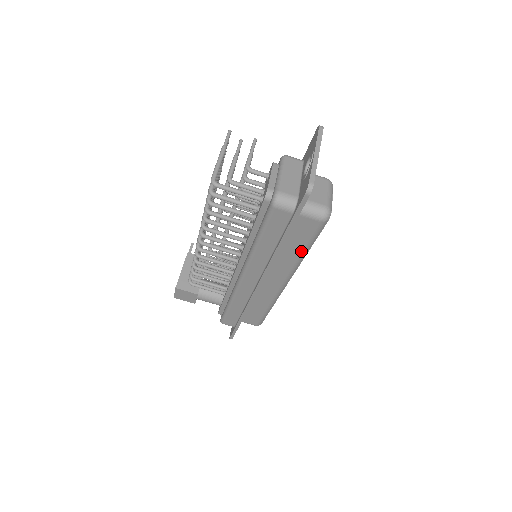
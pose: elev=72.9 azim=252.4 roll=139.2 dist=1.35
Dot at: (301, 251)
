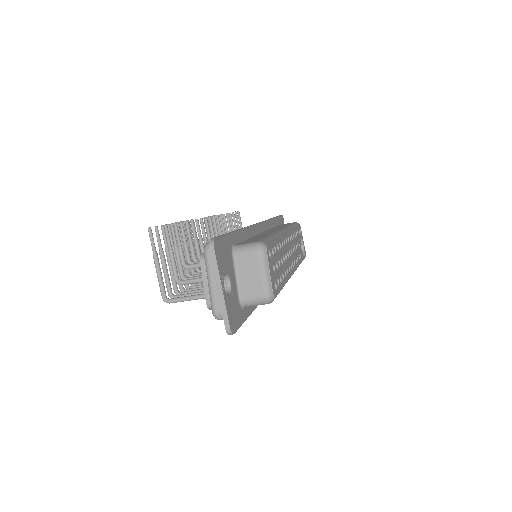
Dot at: occluded
